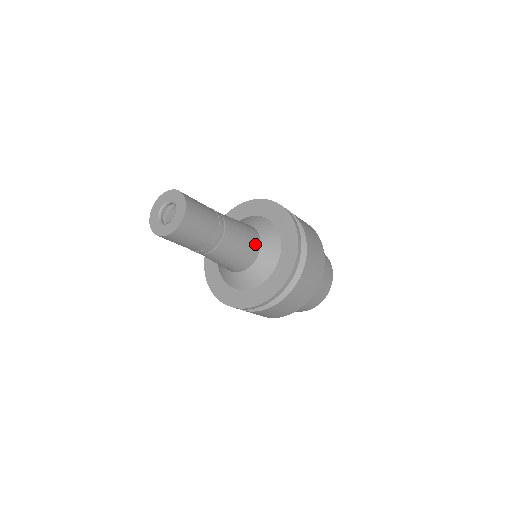
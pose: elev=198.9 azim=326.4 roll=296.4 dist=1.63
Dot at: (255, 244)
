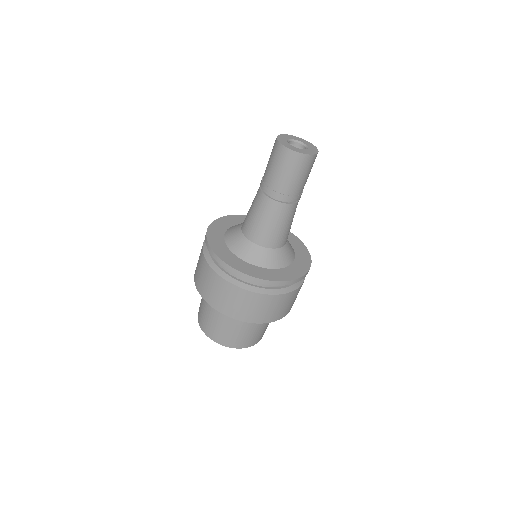
Dot at: (285, 239)
